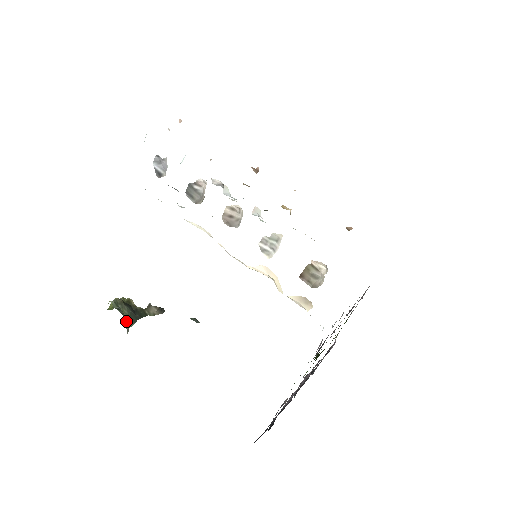
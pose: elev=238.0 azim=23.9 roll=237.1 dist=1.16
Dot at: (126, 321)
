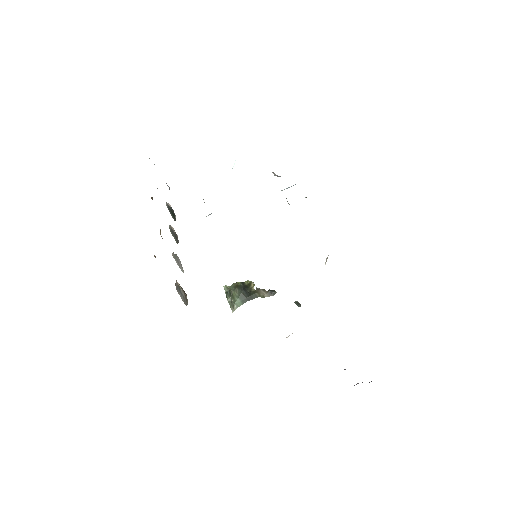
Dot at: (230, 303)
